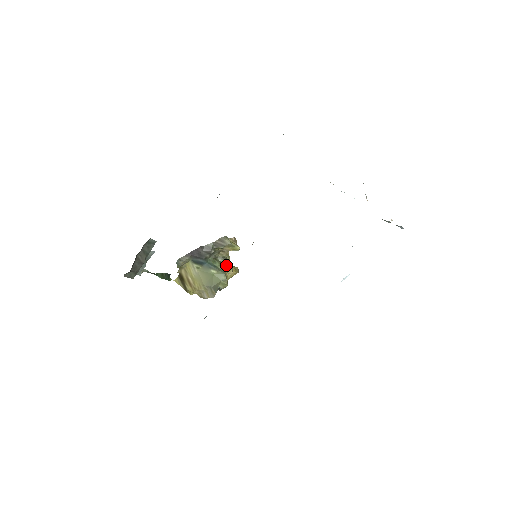
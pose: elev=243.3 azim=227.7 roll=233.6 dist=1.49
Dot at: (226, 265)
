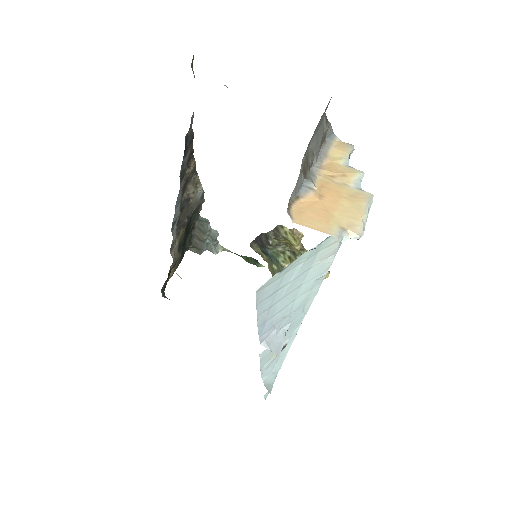
Dot at: occluded
